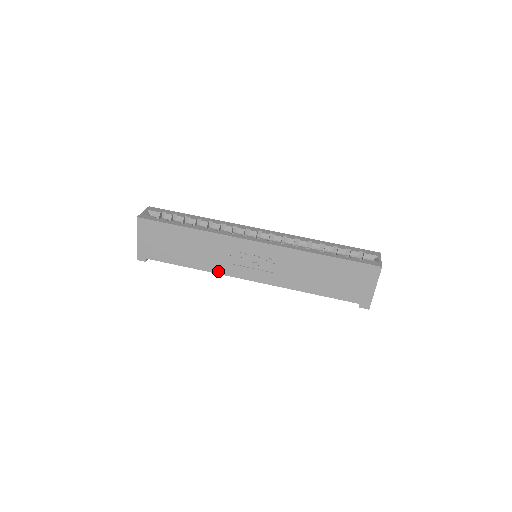
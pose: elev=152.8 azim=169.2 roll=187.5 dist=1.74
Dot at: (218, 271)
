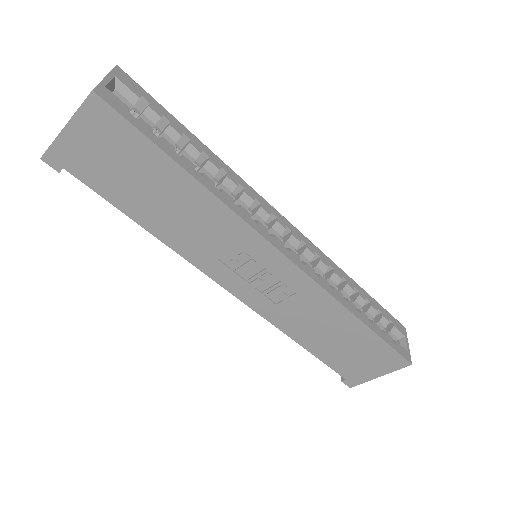
Dot at: (189, 257)
